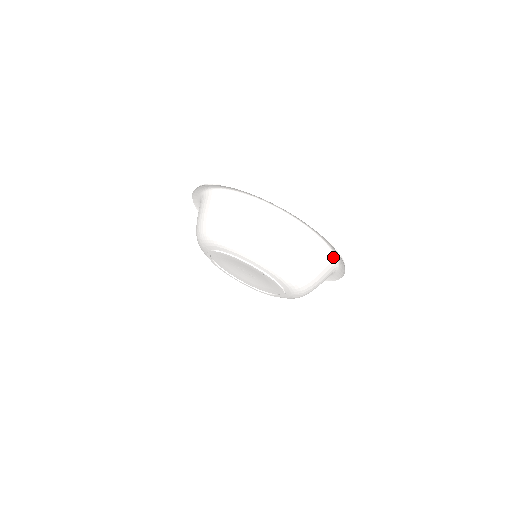
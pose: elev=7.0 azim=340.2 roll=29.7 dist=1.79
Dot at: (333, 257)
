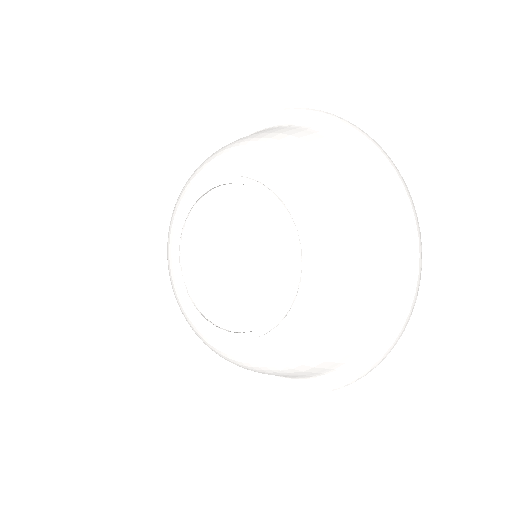
Dot at: (391, 312)
